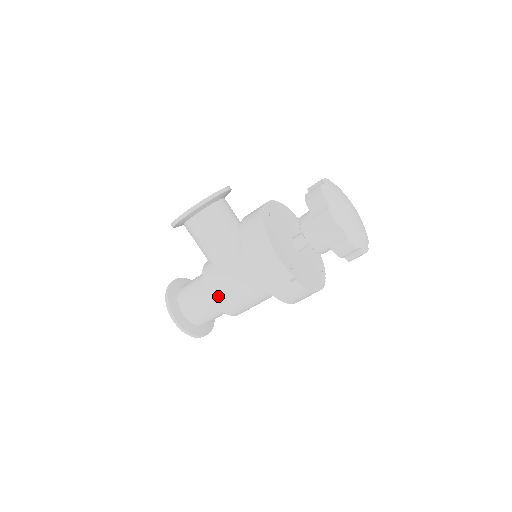
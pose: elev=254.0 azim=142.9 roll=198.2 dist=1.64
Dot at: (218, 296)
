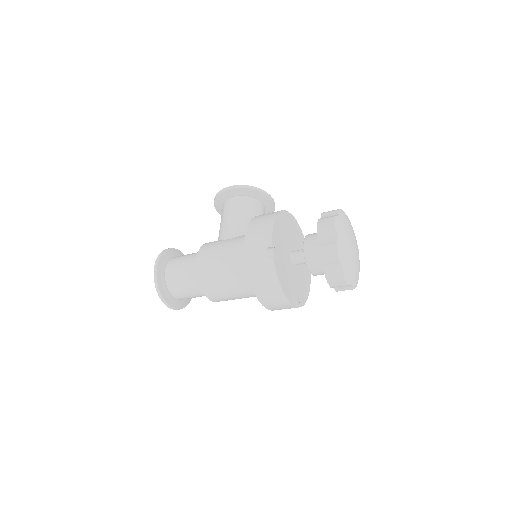
Dot at: (204, 258)
